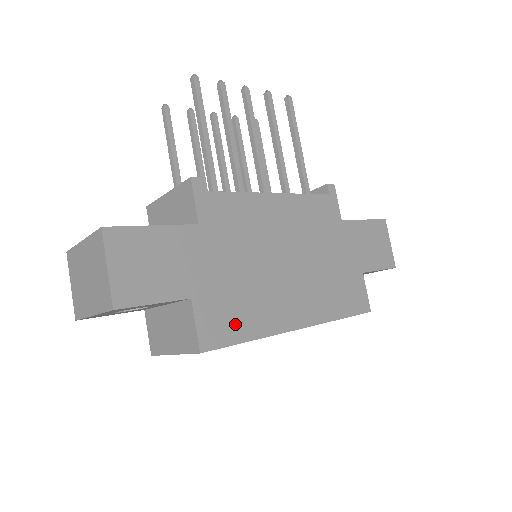
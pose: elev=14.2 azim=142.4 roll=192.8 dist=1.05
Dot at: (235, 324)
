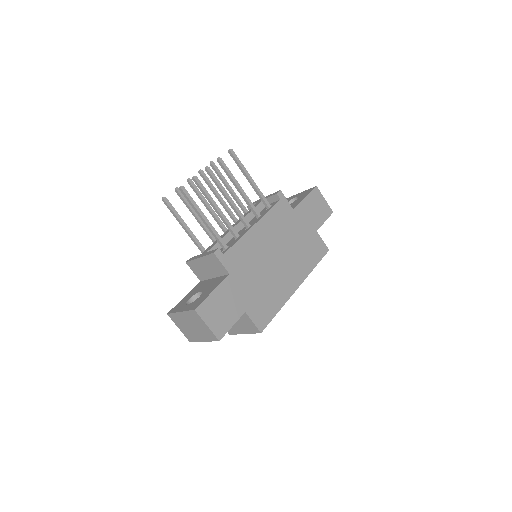
Dot at: (269, 309)
